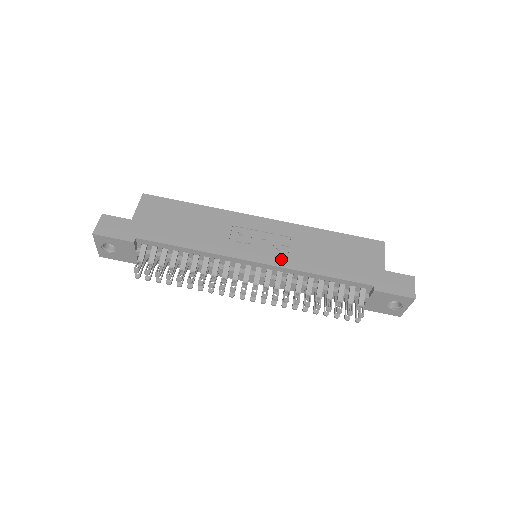
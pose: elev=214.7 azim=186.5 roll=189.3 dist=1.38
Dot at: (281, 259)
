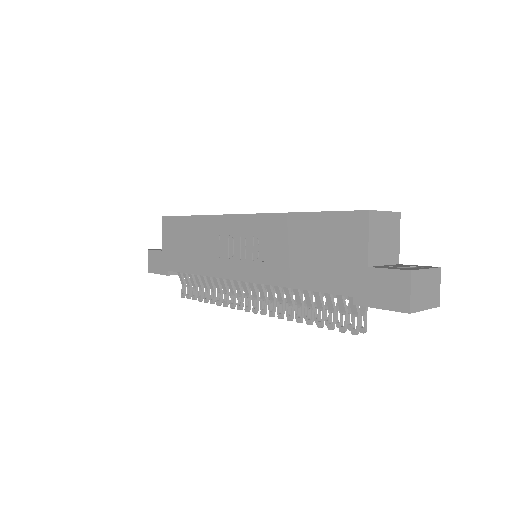
Dot at: (258, 272)
